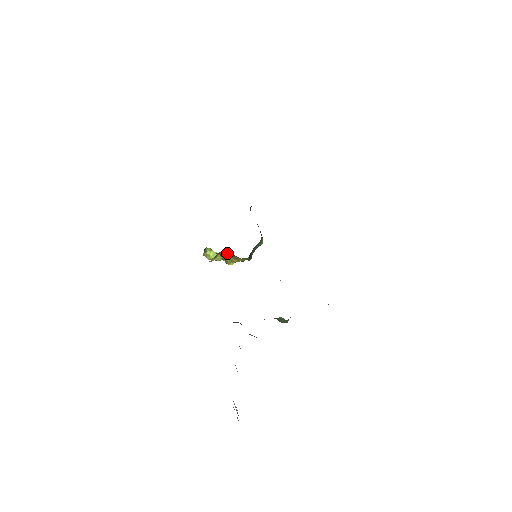
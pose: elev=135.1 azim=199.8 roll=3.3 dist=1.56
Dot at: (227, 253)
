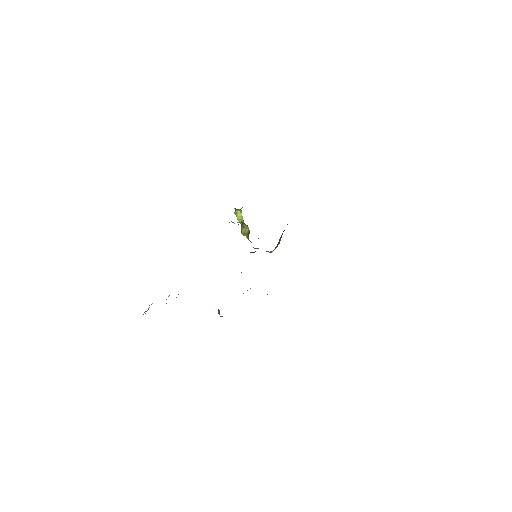
Dot at: (247, 228)
